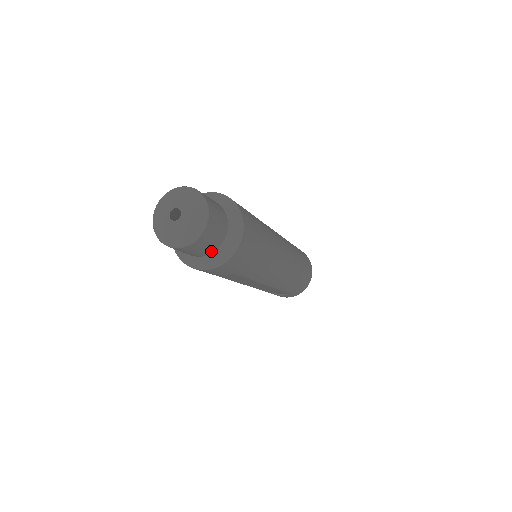
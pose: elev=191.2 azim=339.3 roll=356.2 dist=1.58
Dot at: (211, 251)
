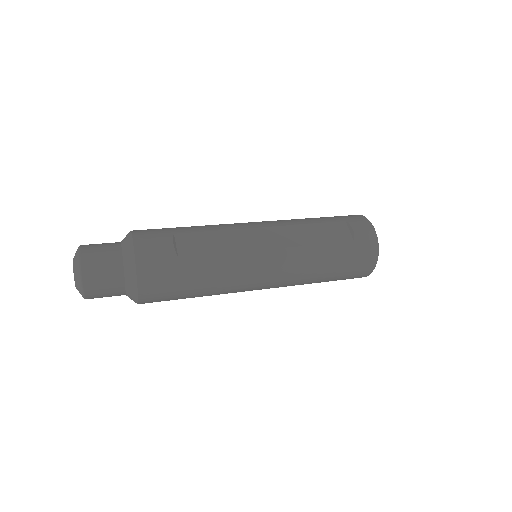
Dot at: occluded
